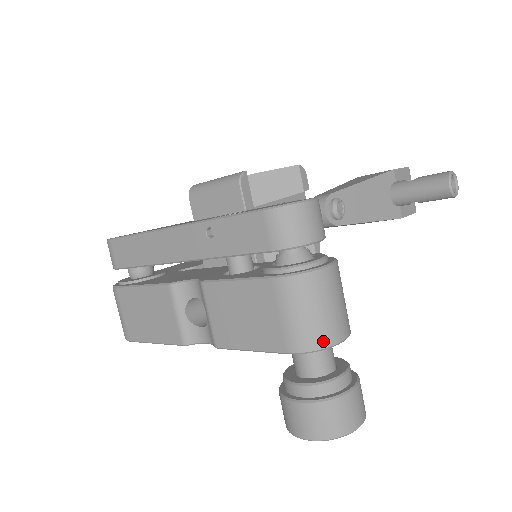
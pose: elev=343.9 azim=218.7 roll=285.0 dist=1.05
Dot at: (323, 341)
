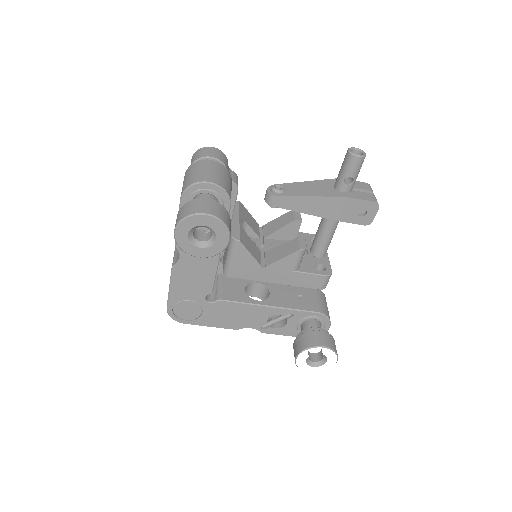
Dot at: (193, 182)
